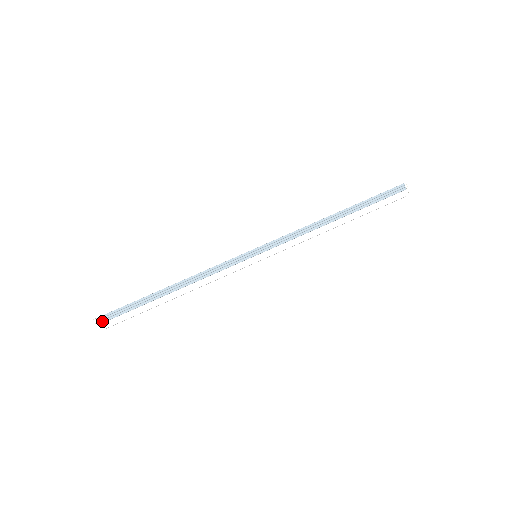
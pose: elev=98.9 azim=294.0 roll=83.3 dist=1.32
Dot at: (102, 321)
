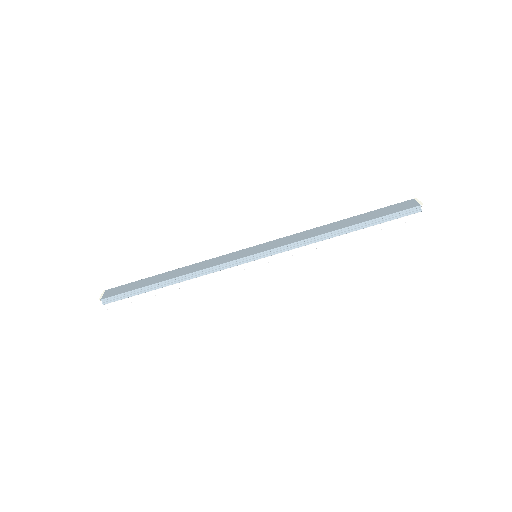
Dot at: (106, 302)
